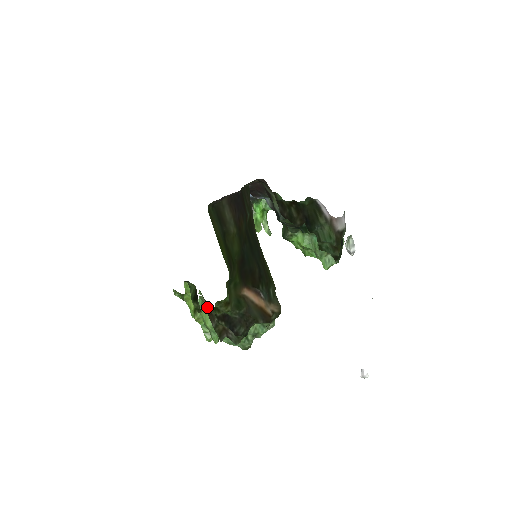
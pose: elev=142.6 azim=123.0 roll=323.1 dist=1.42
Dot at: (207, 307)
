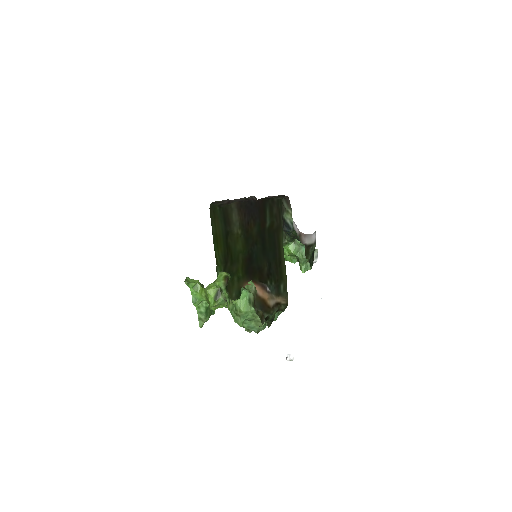
Dot at: (255, 295)
